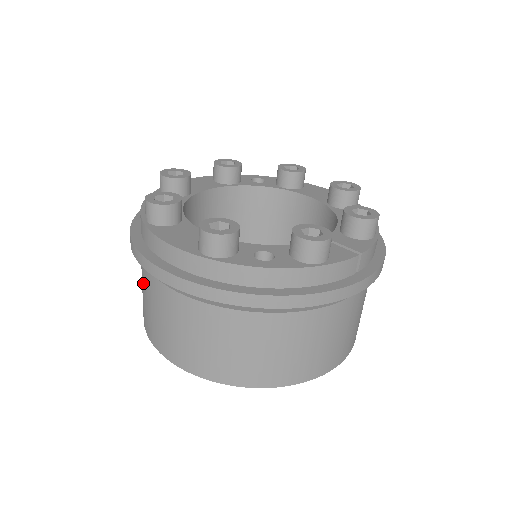
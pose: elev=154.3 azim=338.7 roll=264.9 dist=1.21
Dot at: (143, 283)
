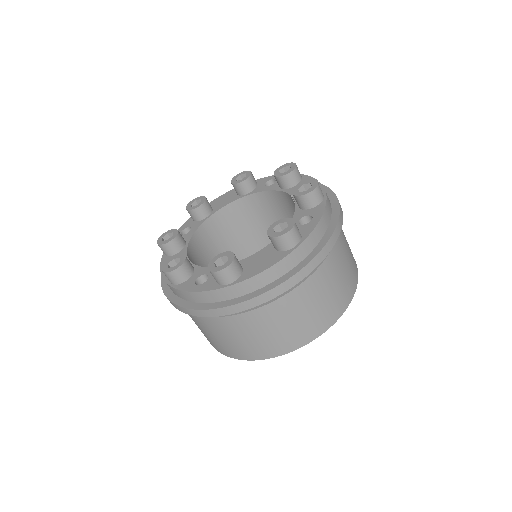
Dot at: (251, 329)
